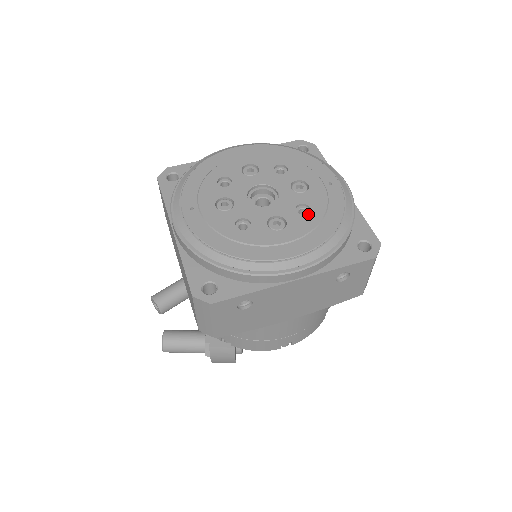
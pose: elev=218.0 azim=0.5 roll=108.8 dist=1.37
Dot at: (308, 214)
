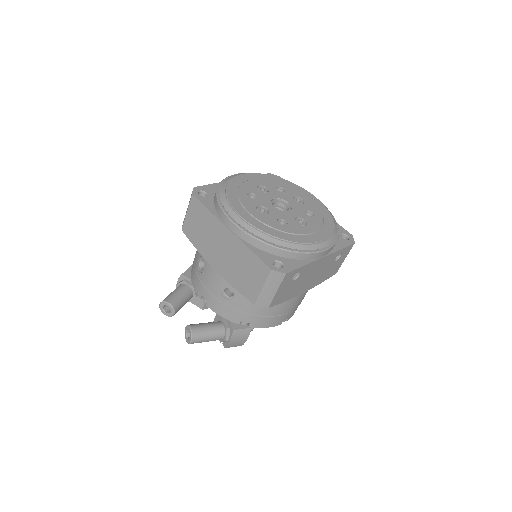
Dot at: (314, 216)
